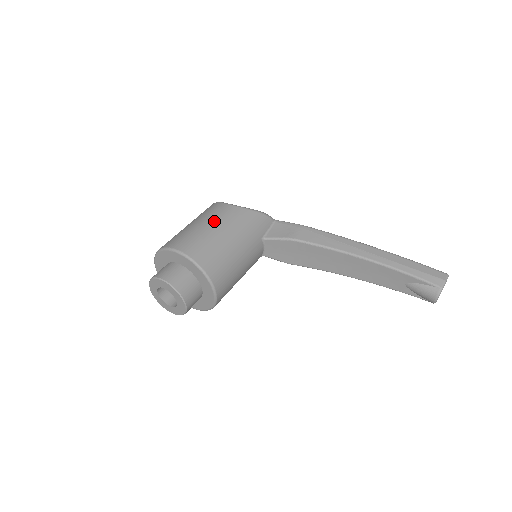
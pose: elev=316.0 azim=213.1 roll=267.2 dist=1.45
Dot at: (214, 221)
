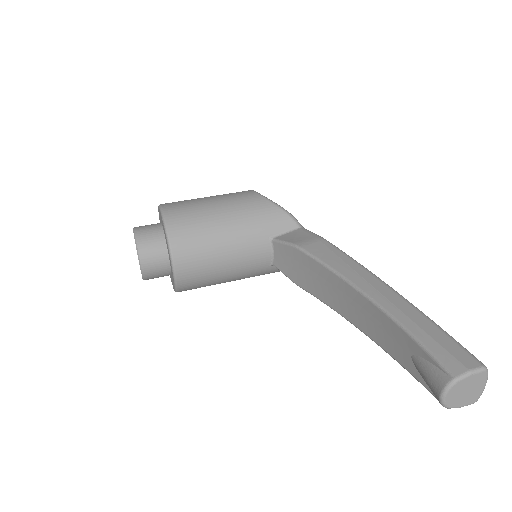
Dot at: (222, 197)
